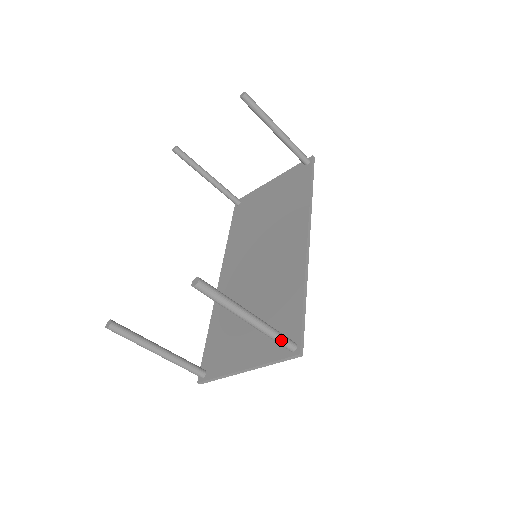
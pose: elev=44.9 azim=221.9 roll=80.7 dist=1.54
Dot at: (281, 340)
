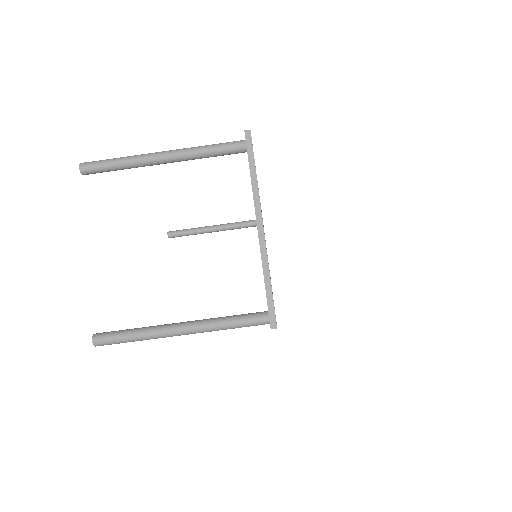
Dot at: (217, 145)
